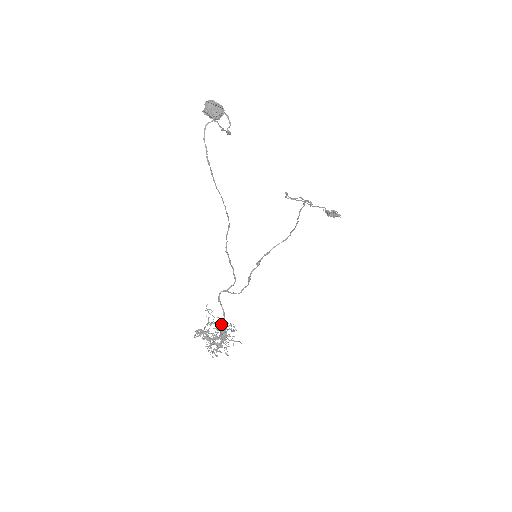
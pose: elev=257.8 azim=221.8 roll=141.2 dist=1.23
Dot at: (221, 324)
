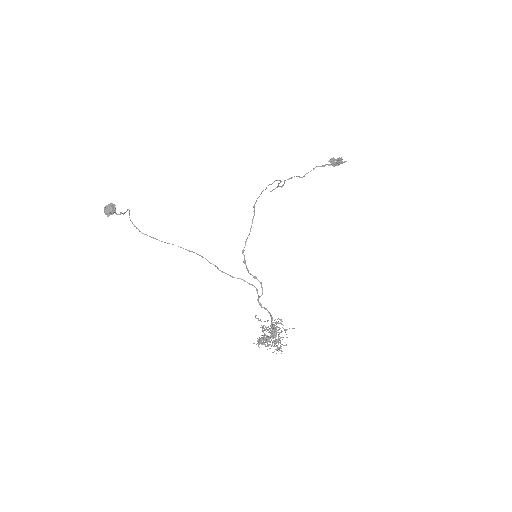
Dot at: (271, 324)
